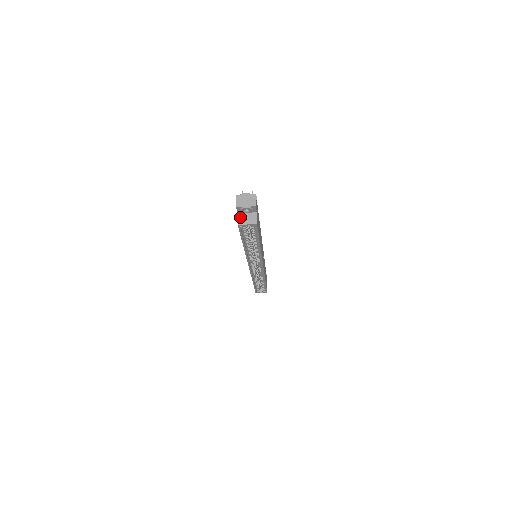
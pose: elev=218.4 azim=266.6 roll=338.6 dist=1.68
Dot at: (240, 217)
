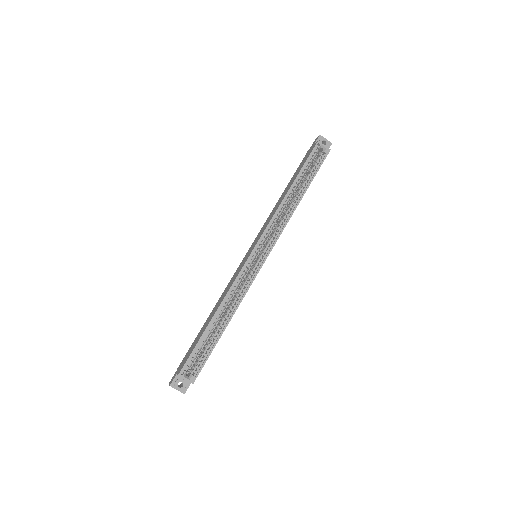
Dot at: (317, 144)
